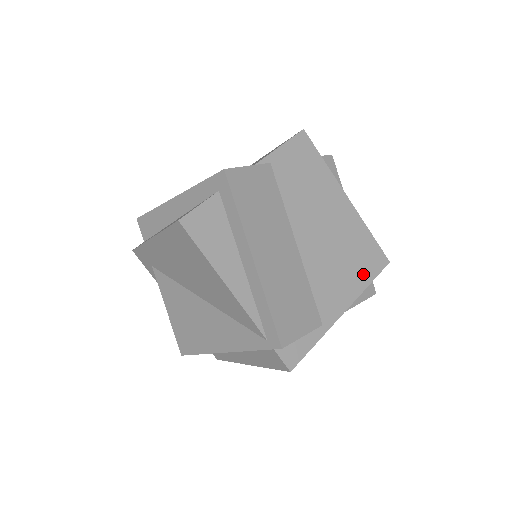
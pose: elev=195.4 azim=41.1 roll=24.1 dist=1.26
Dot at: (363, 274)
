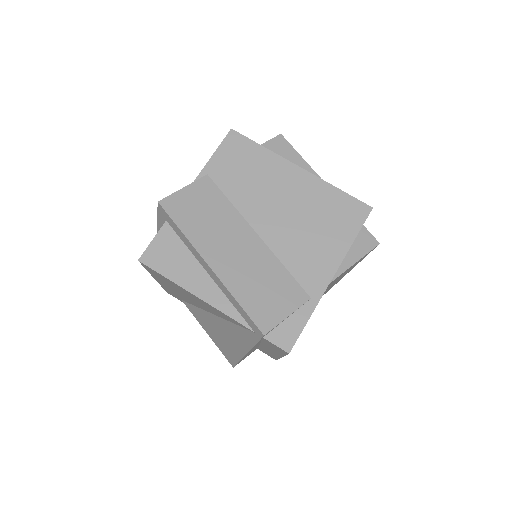
Dot at: (343, 232)
